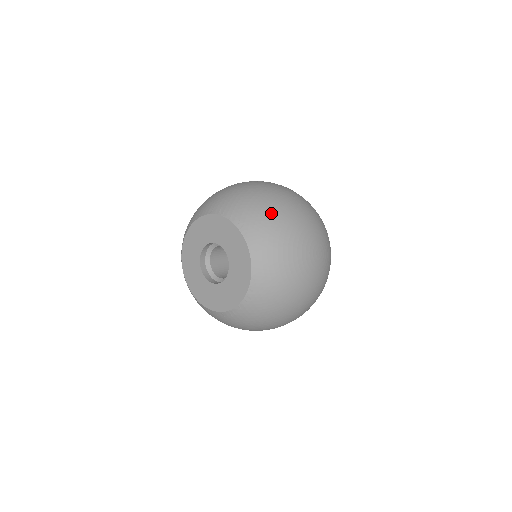
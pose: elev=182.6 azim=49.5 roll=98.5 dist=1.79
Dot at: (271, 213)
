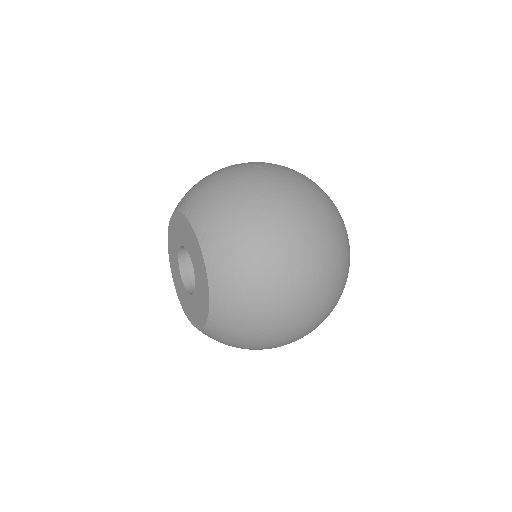
Dot at: (241, 224)
